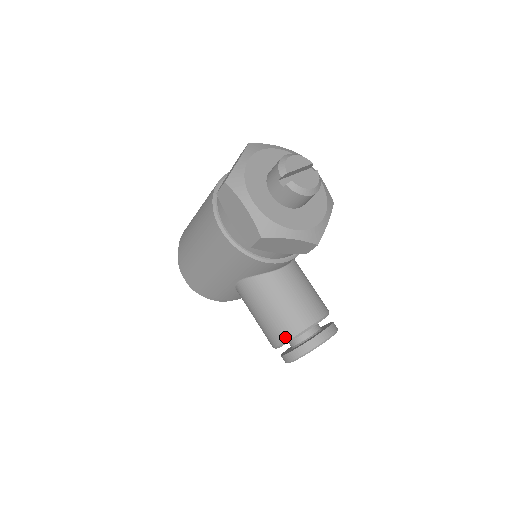
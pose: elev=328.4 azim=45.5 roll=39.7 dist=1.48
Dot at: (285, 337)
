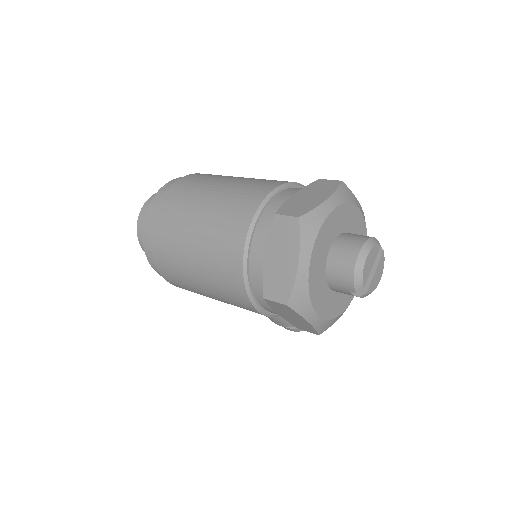
Dot at: (291, 326)
